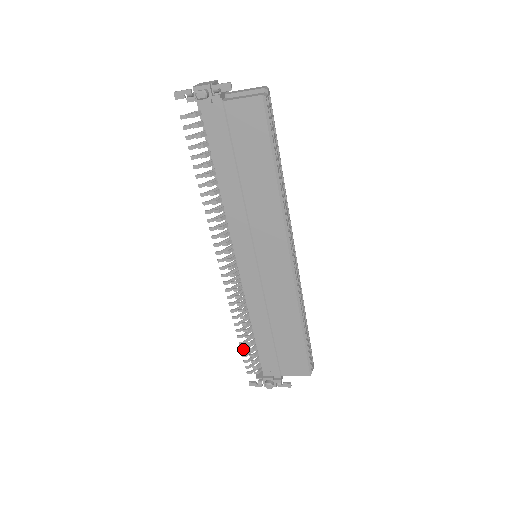
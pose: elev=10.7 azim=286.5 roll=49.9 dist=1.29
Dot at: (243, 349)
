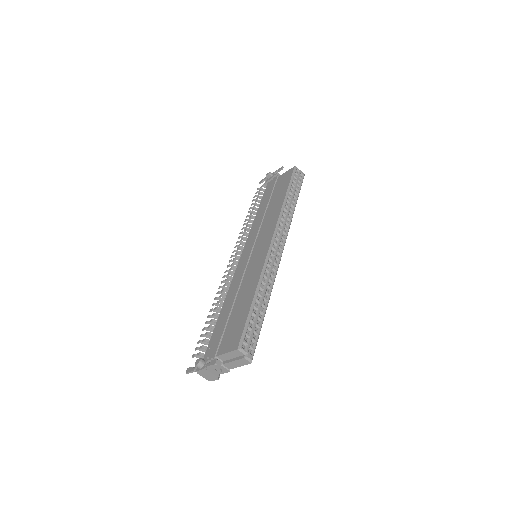
Dot at: (204, 328)
